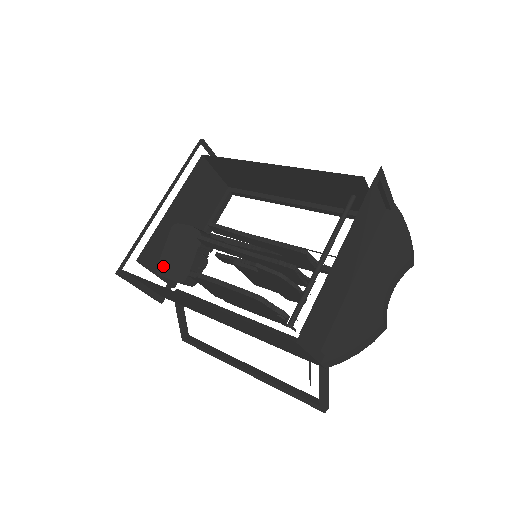
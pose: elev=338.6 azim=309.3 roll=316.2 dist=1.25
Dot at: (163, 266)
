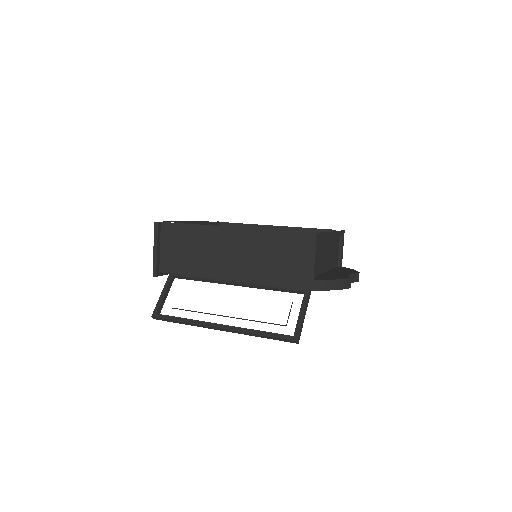
Dot at: occluded
